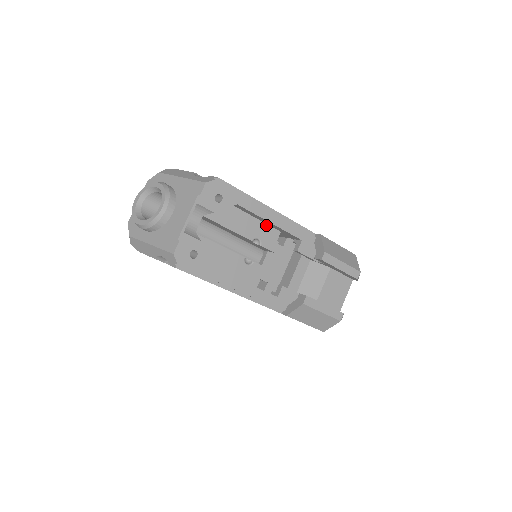
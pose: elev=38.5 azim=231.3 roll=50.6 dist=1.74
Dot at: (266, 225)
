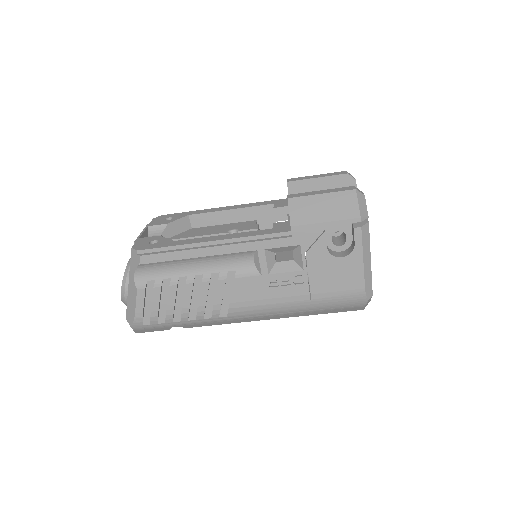
Dot at: (237, 223)
